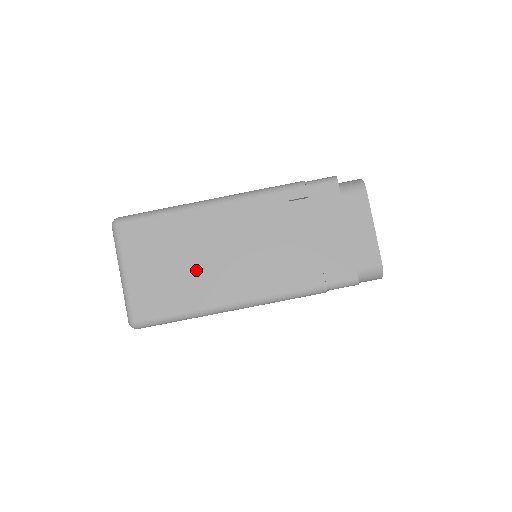
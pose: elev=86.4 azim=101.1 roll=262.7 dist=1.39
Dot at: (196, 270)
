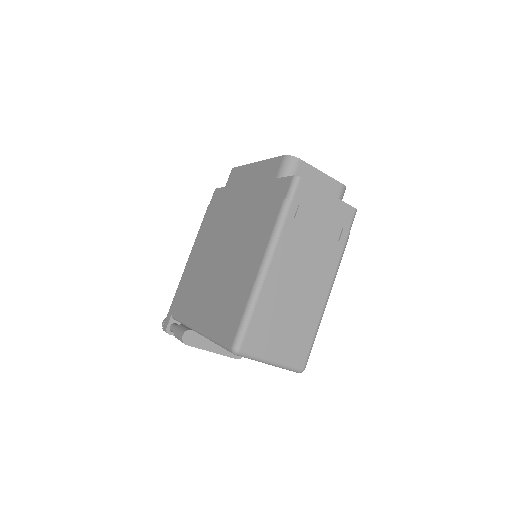
Dot at: (298, 309)
